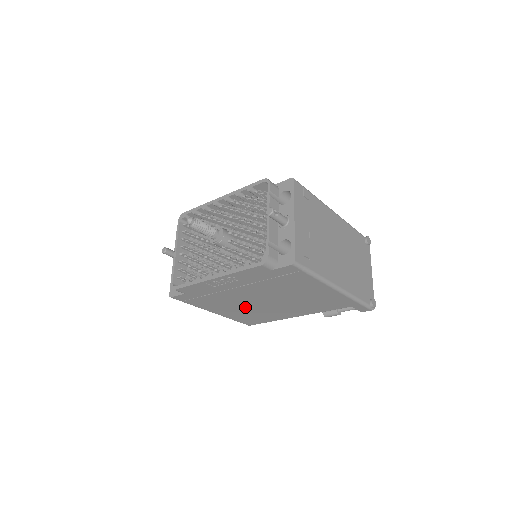
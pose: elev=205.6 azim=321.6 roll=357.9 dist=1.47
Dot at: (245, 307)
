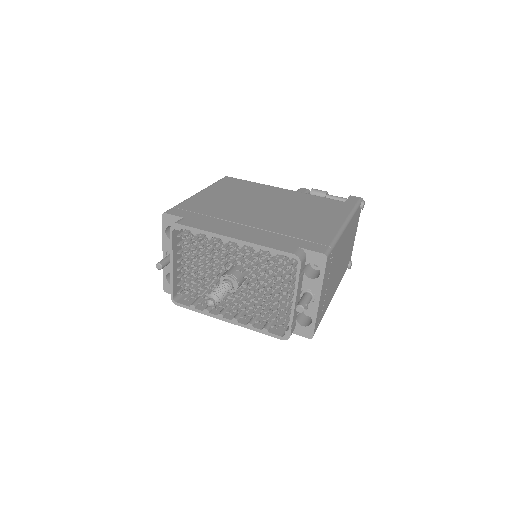
Dot at: occluded
